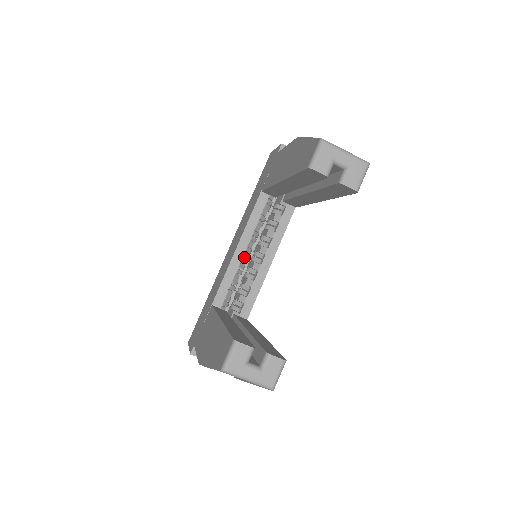
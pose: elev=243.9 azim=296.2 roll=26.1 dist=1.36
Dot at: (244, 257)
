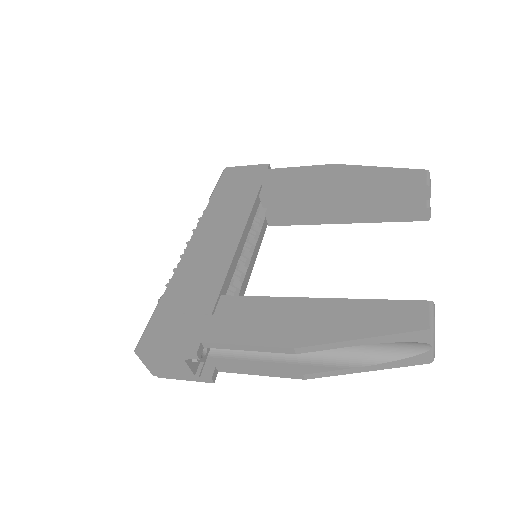
Dot at: (240, 253)
